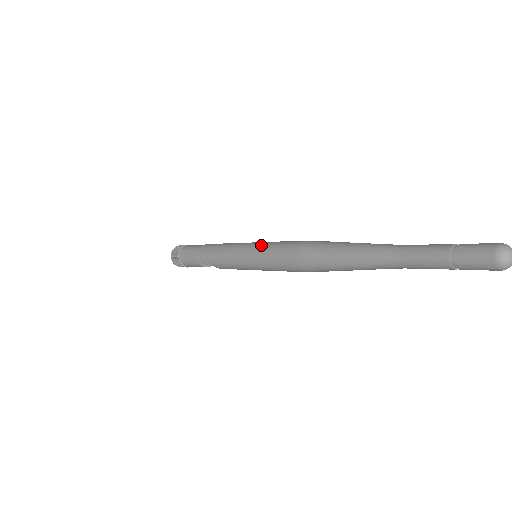
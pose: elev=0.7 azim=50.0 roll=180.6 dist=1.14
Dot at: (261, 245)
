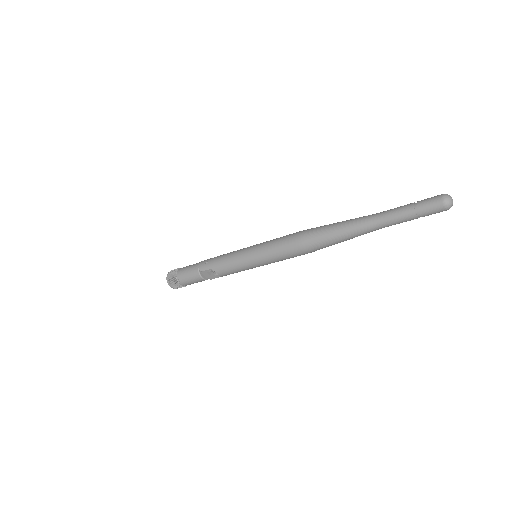
Dot at: occluded
